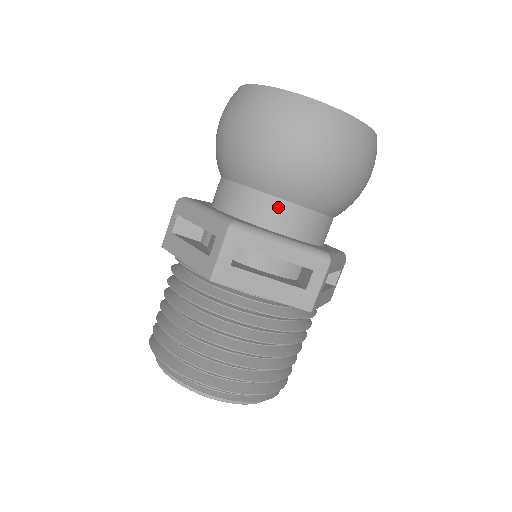
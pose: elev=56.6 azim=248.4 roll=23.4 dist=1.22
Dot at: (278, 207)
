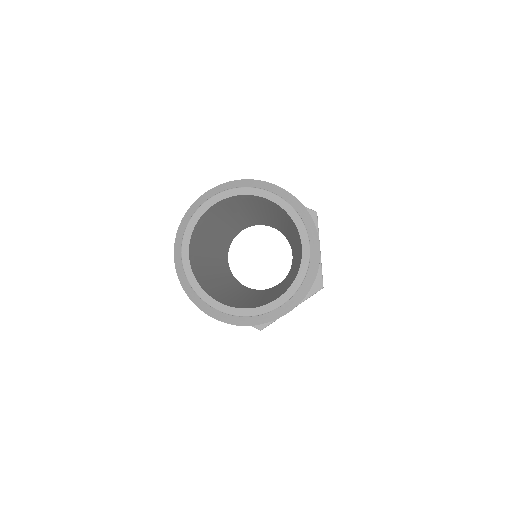
Dot at: occluded
